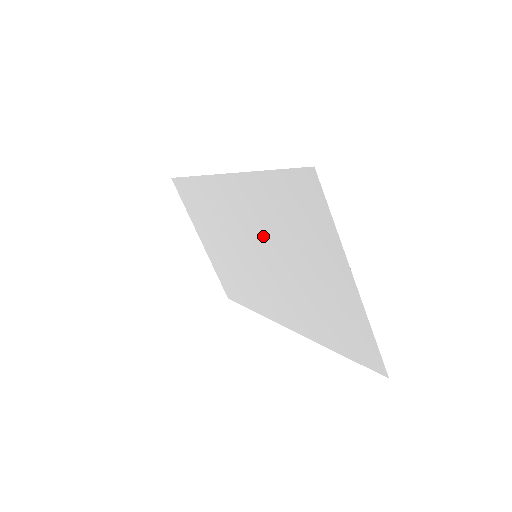
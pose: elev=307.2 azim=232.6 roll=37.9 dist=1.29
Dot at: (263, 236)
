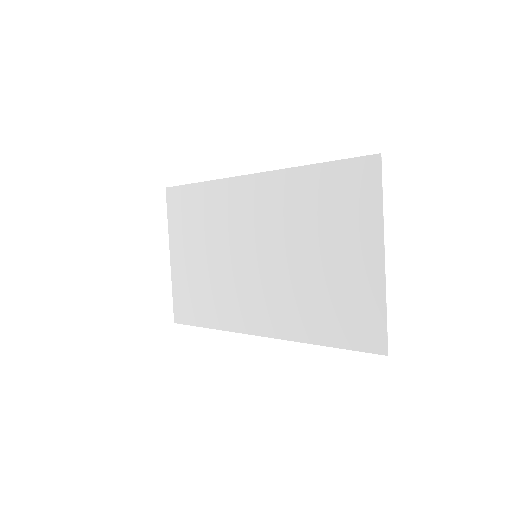
Dot at: (280, 231)
